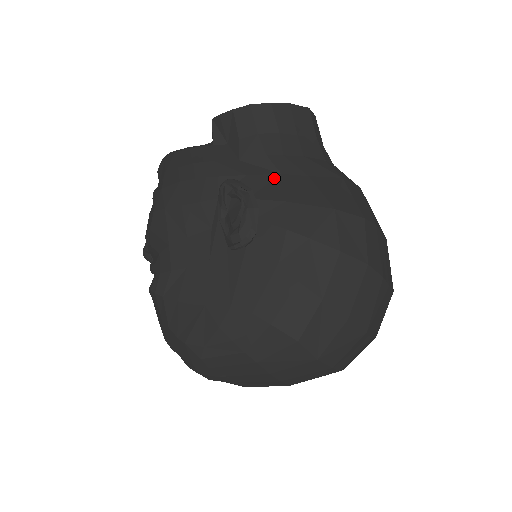
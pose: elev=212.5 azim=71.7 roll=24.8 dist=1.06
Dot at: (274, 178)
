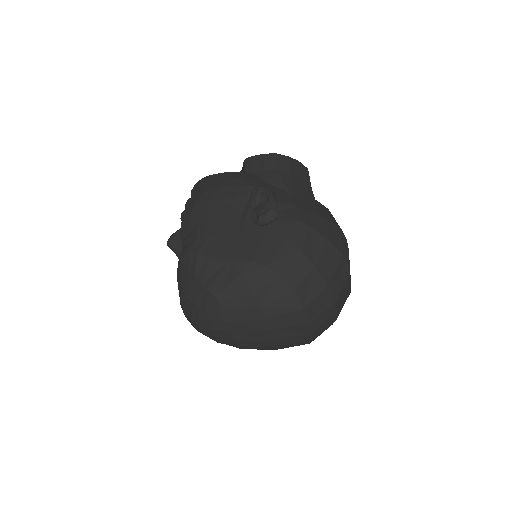
Dot at: (288, 195)
